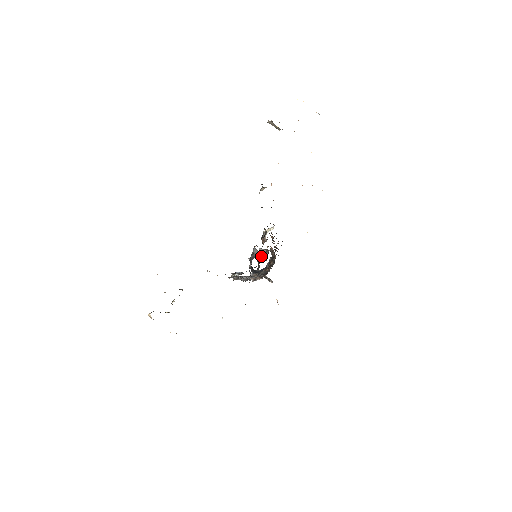
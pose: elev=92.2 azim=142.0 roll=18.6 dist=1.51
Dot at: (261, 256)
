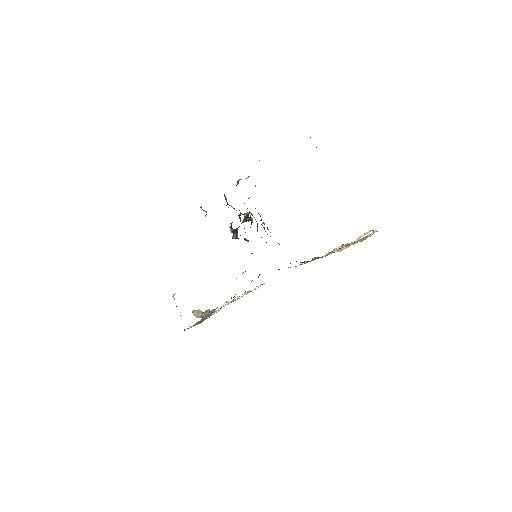
Dot at: (239, 214)
